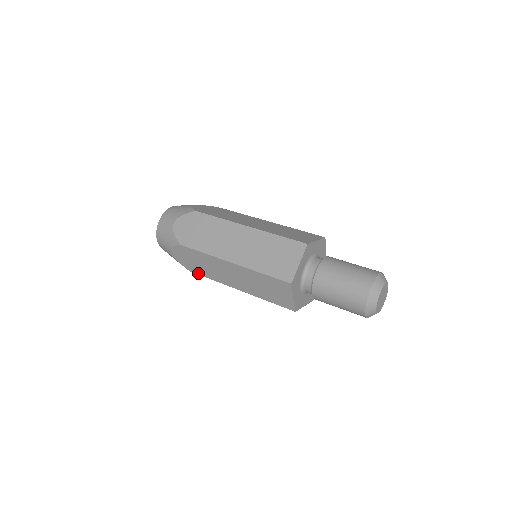
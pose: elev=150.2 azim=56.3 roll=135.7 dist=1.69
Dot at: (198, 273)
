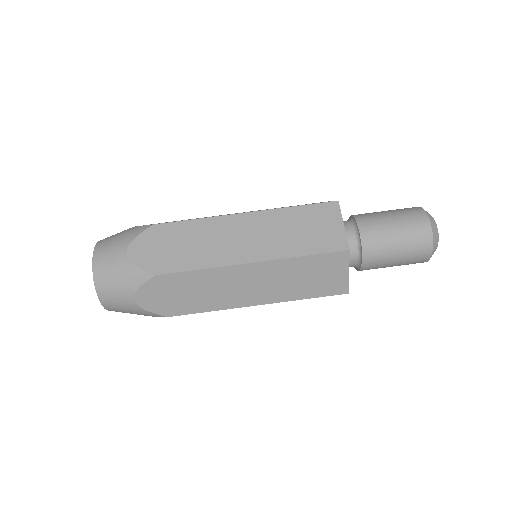
Dot at: occluded
